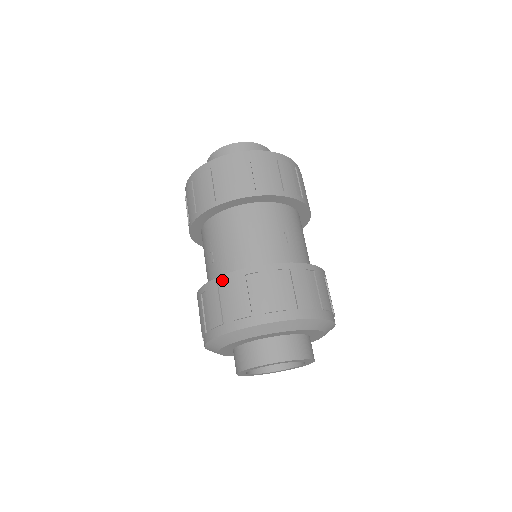
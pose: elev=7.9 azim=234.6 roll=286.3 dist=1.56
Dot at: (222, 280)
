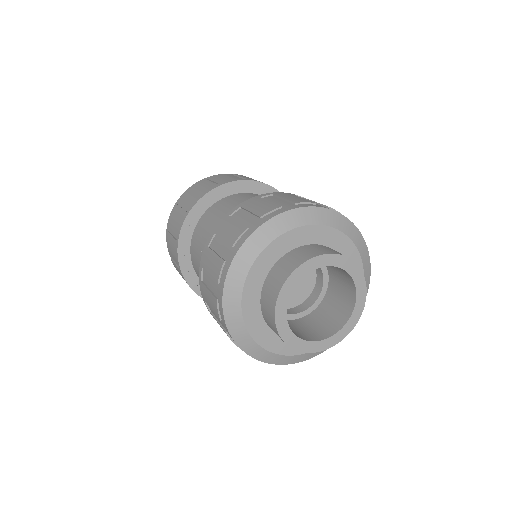
Dot at: (210, 238)
